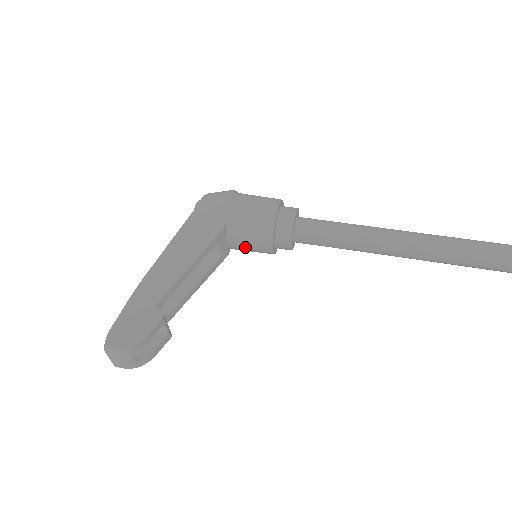
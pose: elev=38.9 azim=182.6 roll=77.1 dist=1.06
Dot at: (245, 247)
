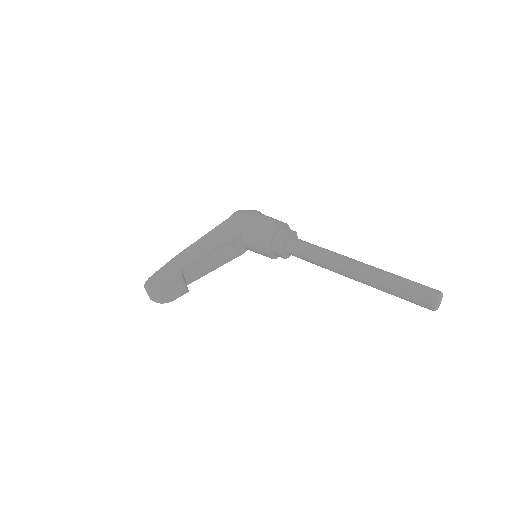
Dot at: (254, 249)
